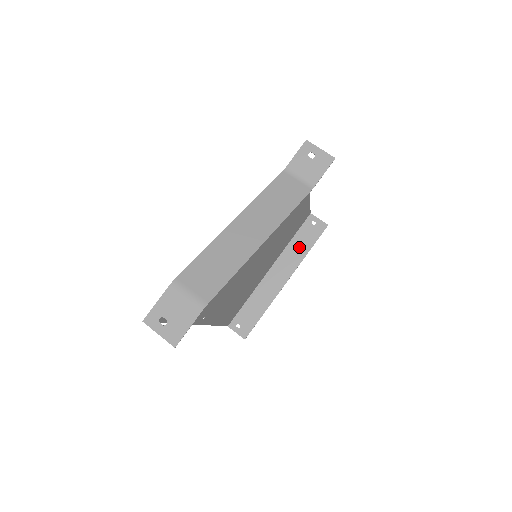
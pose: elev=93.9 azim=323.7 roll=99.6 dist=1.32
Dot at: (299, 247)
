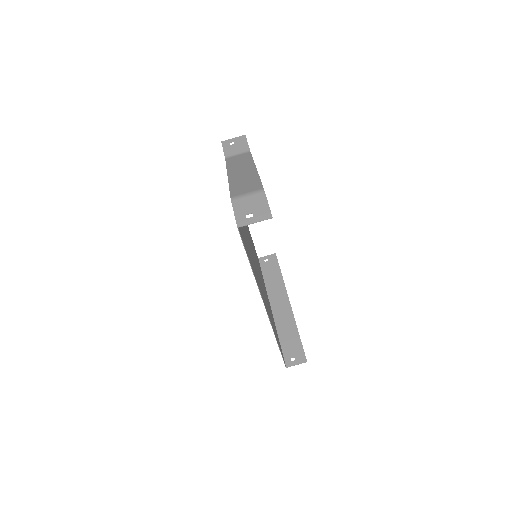
Dot at: (273, 279)
